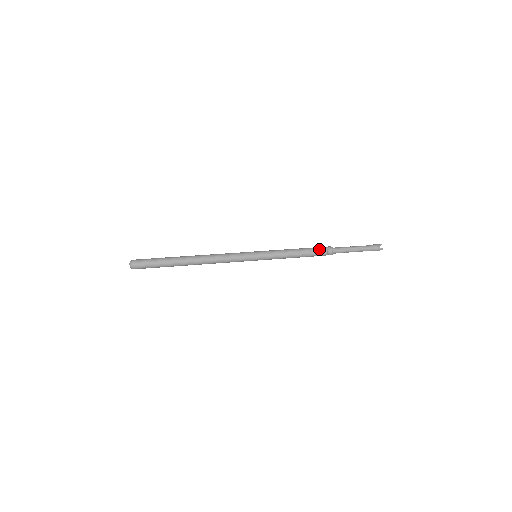
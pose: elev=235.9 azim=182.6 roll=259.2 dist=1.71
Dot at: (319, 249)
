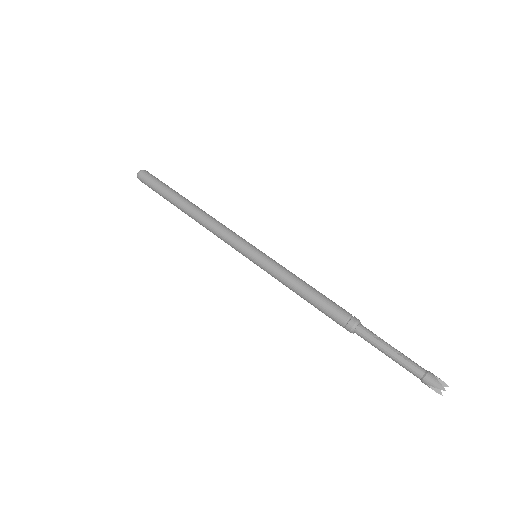
Dot at: occluded
